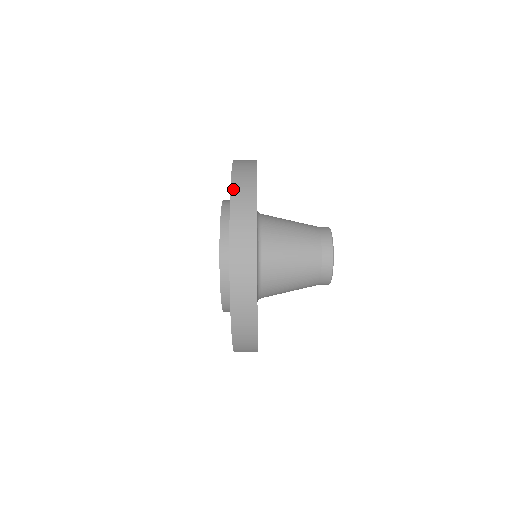
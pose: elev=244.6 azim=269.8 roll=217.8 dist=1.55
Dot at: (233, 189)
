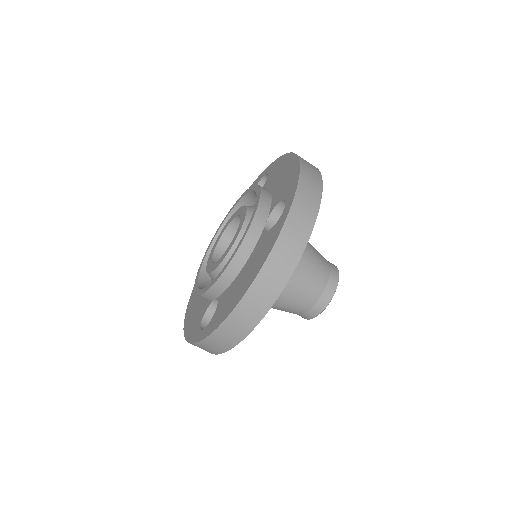
Dot at: (302, 169)
